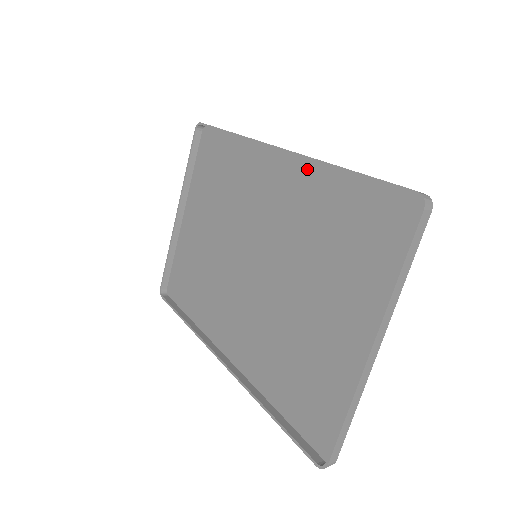
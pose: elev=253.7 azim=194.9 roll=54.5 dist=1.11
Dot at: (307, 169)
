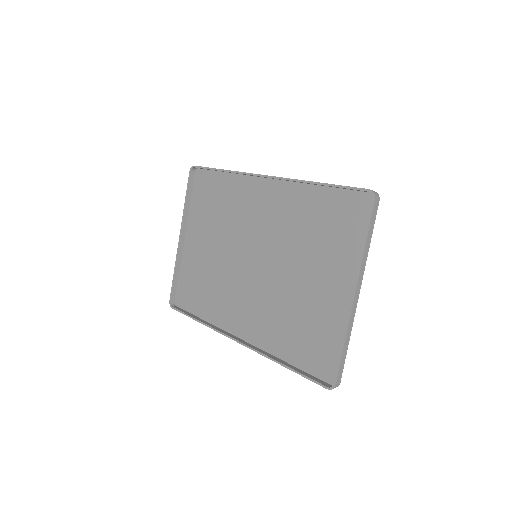
Dot at: (289, 188)
